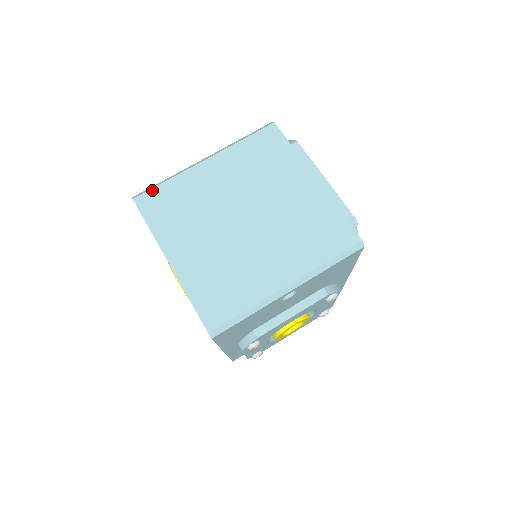
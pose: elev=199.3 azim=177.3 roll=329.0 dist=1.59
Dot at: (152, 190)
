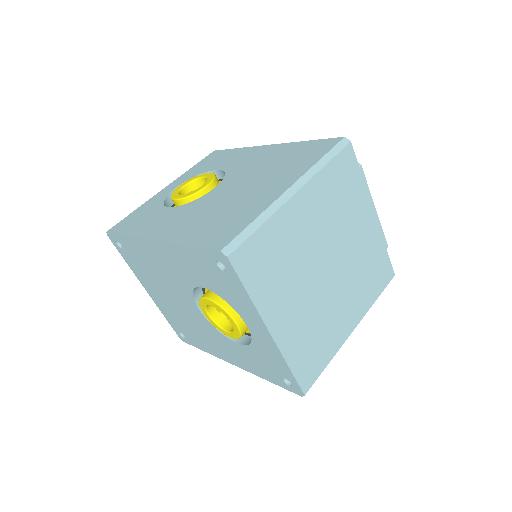
Dot at: (247, 241)
